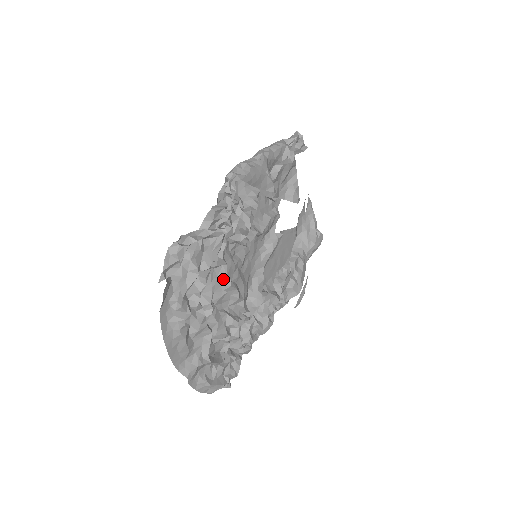
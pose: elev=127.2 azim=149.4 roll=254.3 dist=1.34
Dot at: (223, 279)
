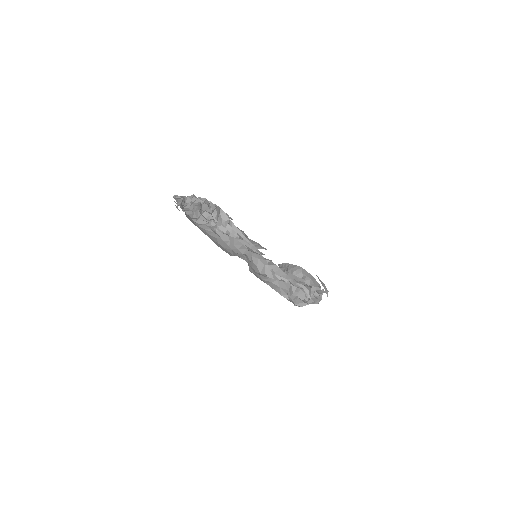
Dot at: occluded
